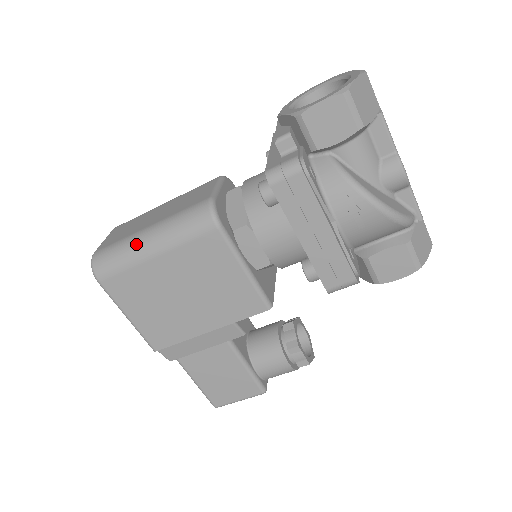
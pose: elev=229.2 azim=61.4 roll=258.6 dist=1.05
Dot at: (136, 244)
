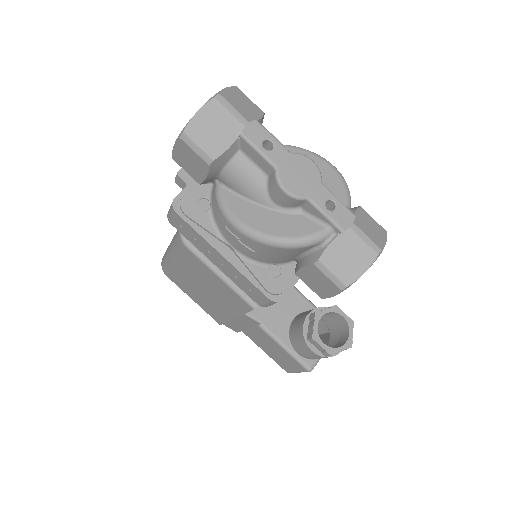
Dot at: (167, 252)
